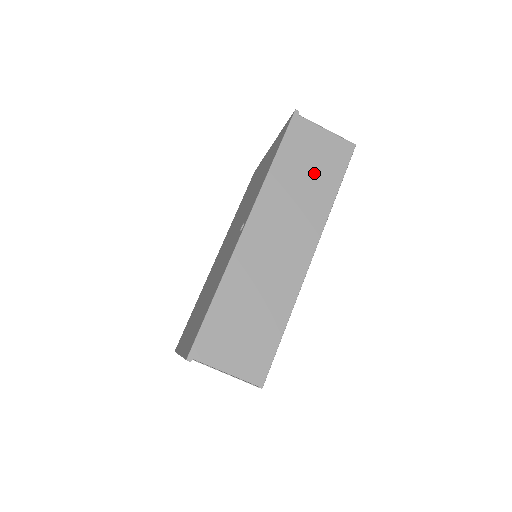
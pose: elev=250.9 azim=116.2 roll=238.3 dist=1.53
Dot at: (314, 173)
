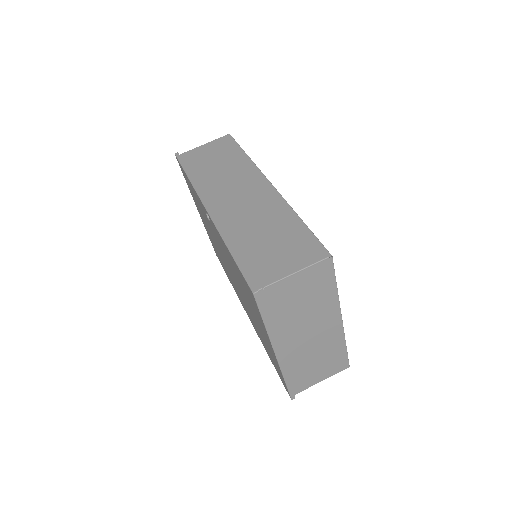
Dot at: (220, 160)
